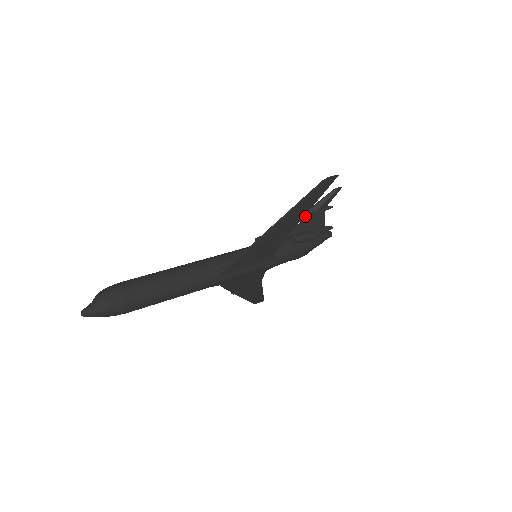
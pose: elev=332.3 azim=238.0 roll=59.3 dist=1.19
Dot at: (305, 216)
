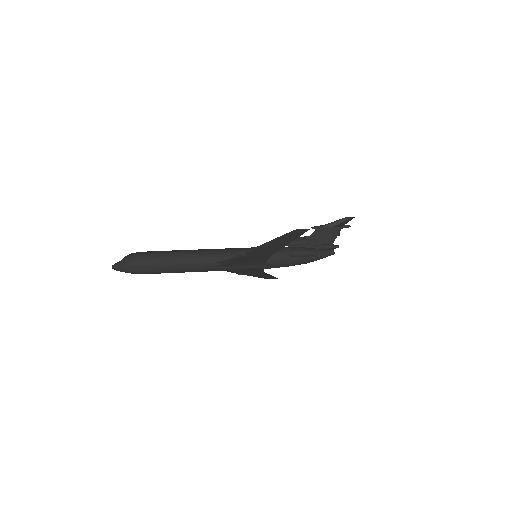
Dot at: (318, 230)
